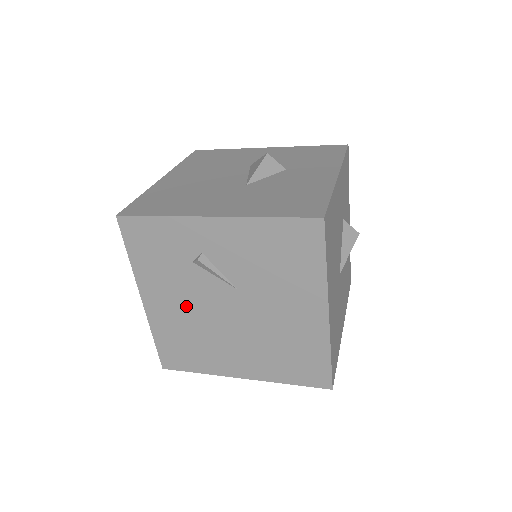
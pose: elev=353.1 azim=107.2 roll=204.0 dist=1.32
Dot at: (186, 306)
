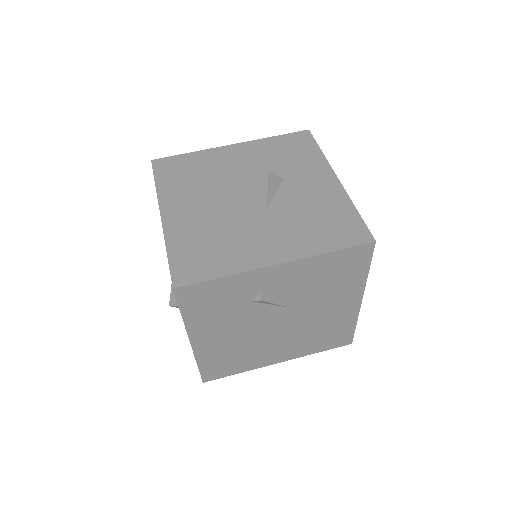
Dot at: (237, 333)
